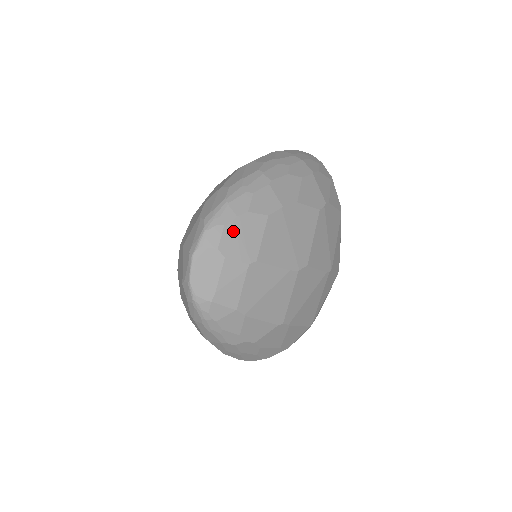
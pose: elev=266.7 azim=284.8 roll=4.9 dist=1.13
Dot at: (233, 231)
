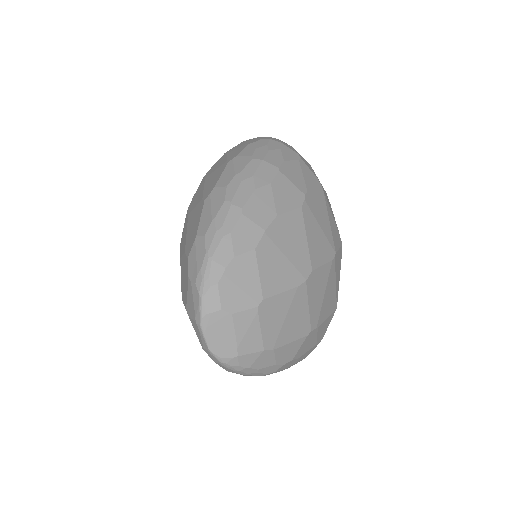
Dot at: (228, 284)
